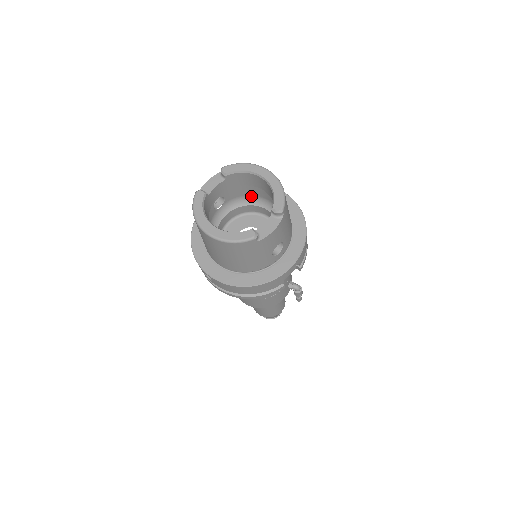
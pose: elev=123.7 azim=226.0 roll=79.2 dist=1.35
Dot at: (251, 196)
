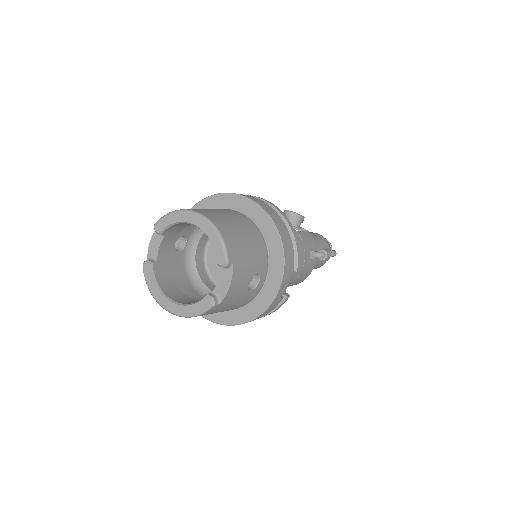
Dot at: occluded
